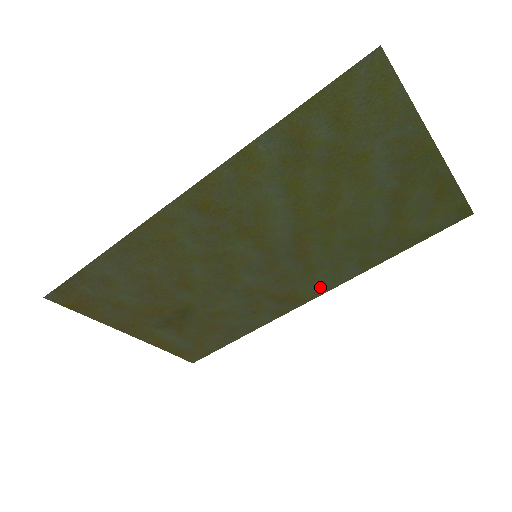
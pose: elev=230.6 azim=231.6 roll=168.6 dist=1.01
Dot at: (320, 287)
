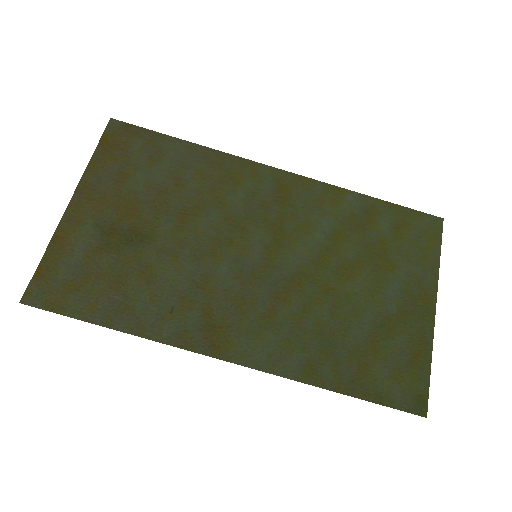
Dot at: (250, 353)
